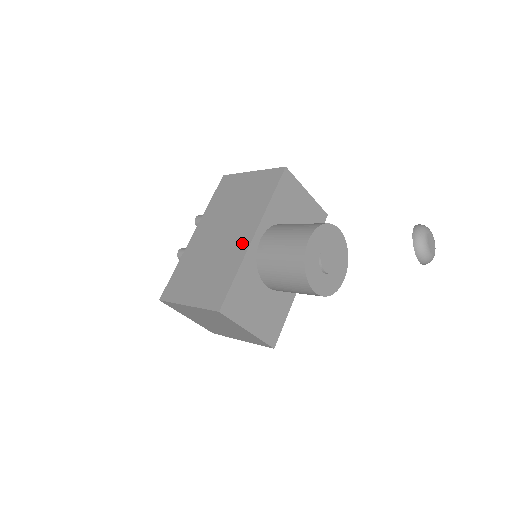
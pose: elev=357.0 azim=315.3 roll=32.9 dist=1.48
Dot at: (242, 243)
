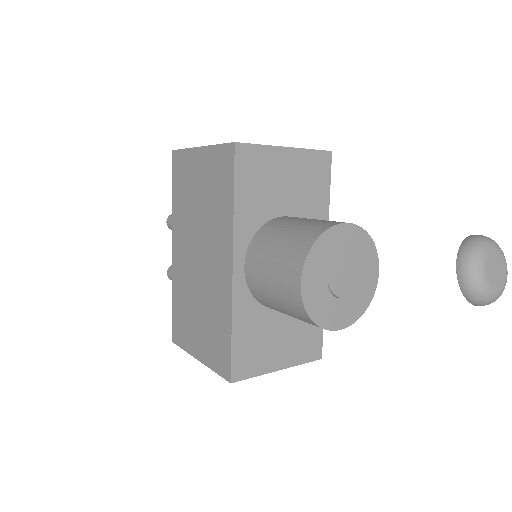
Dot at: (223, 280)
